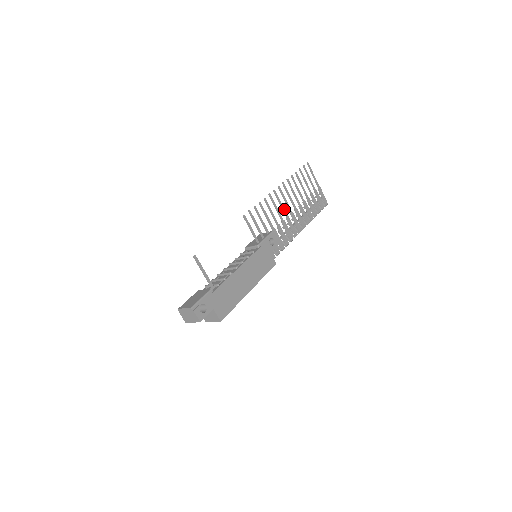
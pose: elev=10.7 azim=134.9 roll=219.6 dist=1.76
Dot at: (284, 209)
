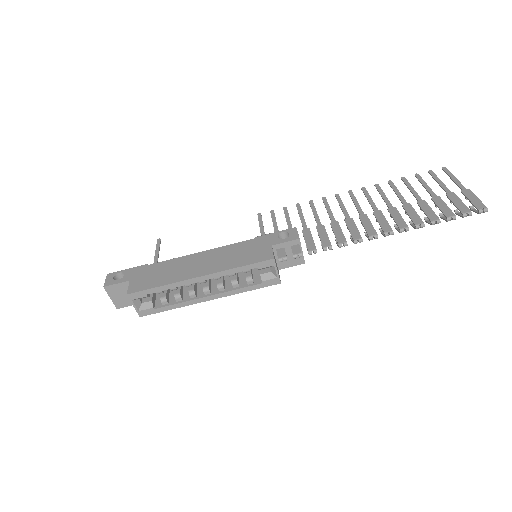
Dot at: (346, 211)
